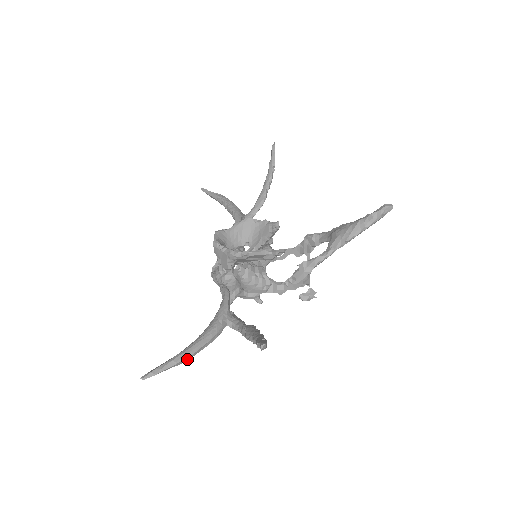
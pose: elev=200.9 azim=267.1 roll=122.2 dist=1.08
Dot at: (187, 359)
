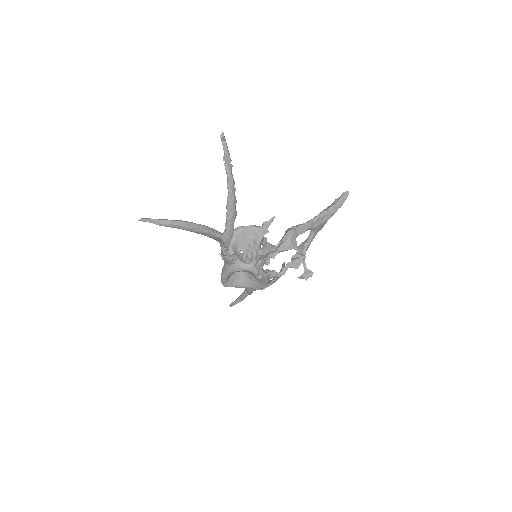
Dot at: (179, 224)
